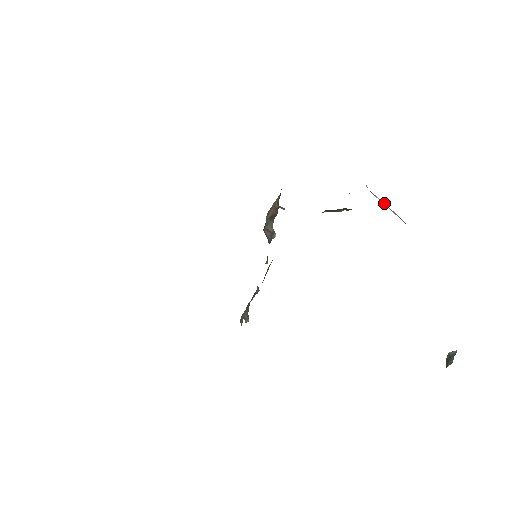
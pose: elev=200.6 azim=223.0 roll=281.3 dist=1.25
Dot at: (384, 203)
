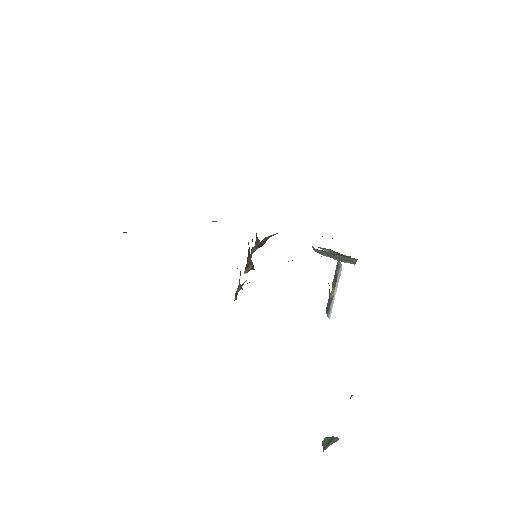
Dot at: occluded
